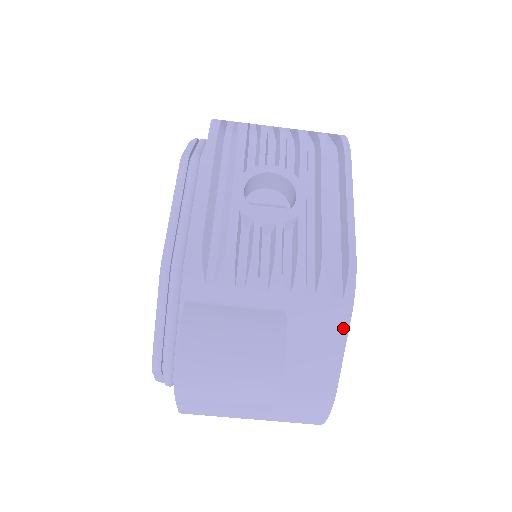
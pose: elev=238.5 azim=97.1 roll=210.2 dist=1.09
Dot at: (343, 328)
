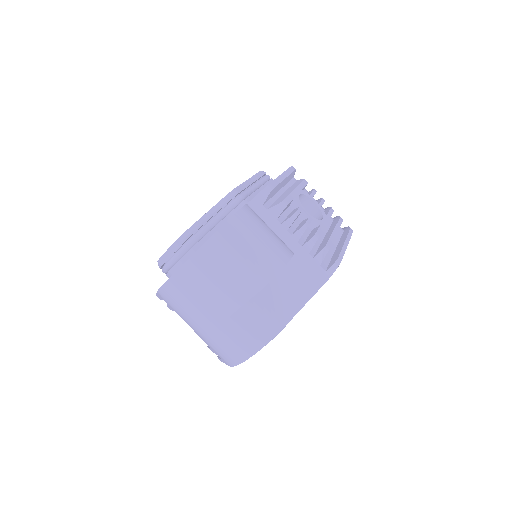
Dot at: (315, 288)
